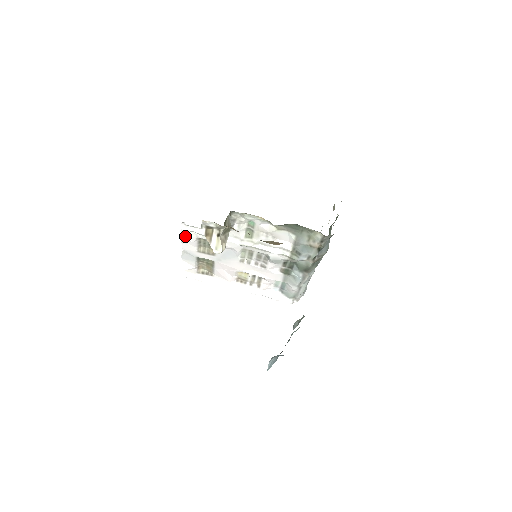
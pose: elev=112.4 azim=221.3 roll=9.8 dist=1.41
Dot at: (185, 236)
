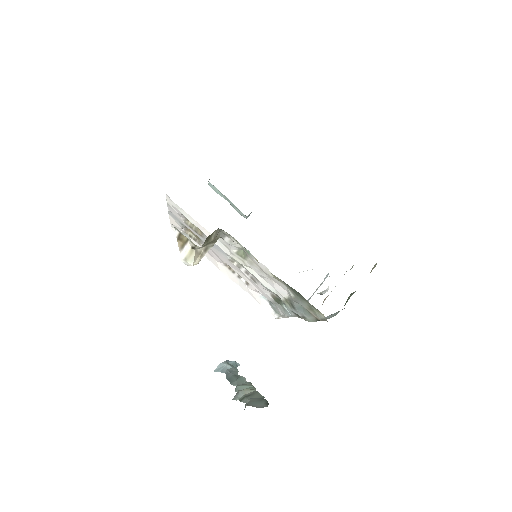
Dot at: occluded
